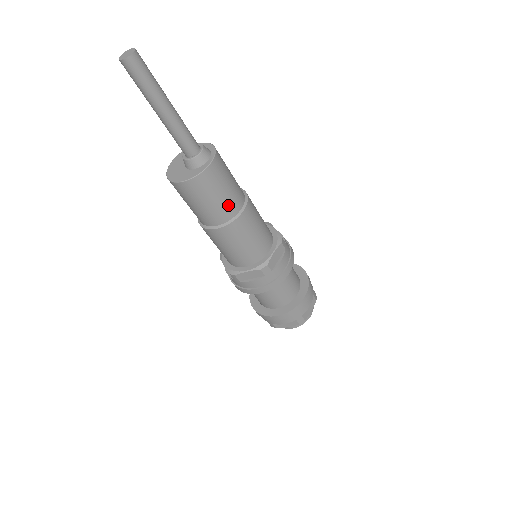
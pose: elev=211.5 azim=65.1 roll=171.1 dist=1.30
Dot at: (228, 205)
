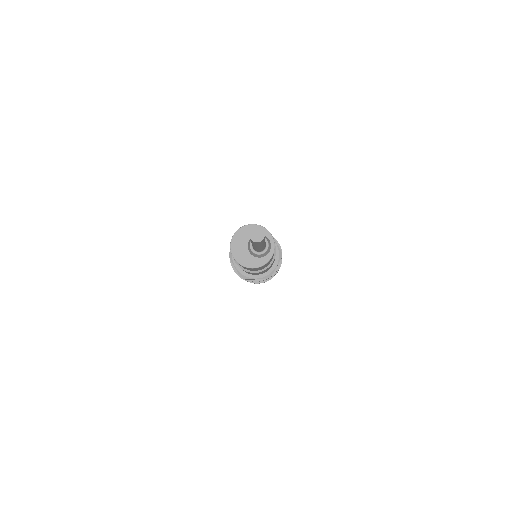
Dot at: occluded
